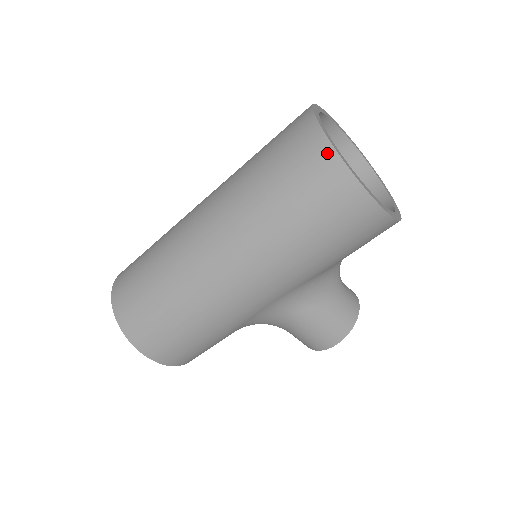
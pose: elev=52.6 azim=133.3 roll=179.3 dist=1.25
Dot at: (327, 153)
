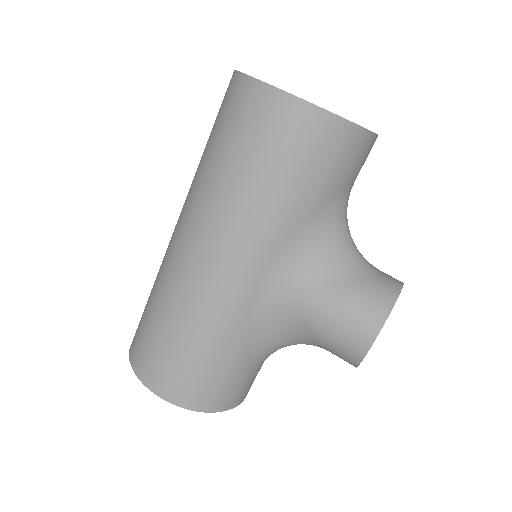
Dot at: (235, 80)
